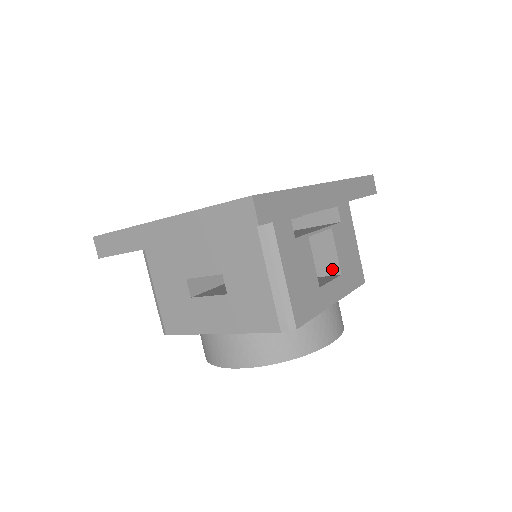
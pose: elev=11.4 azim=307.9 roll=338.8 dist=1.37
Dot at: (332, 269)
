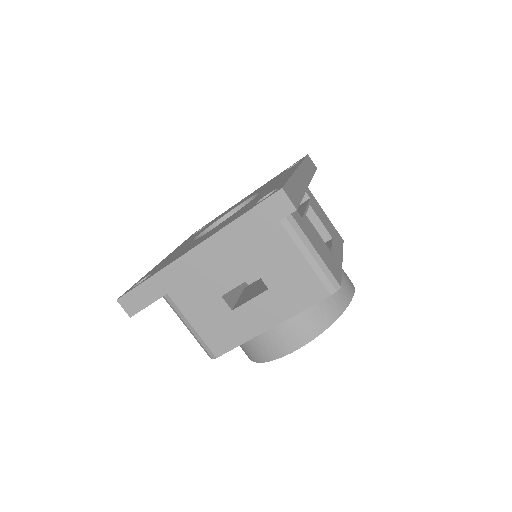
Dot at: (323, 238)
